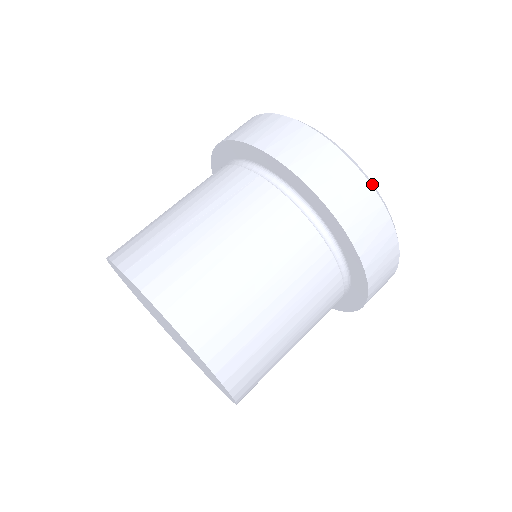
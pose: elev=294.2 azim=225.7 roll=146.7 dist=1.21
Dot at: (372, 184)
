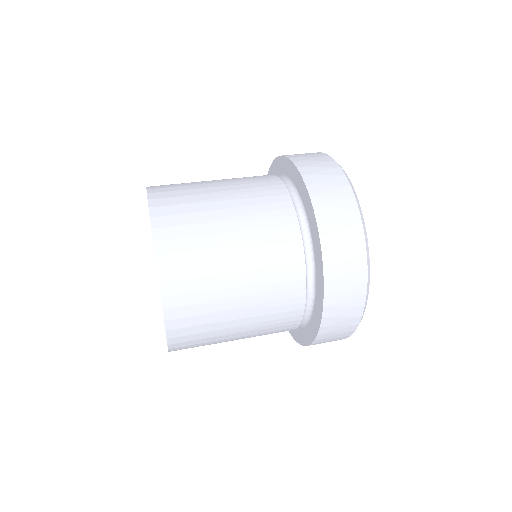
Dot at: occluded
